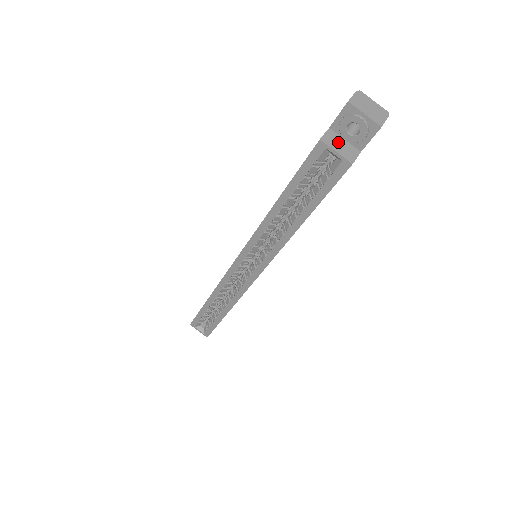
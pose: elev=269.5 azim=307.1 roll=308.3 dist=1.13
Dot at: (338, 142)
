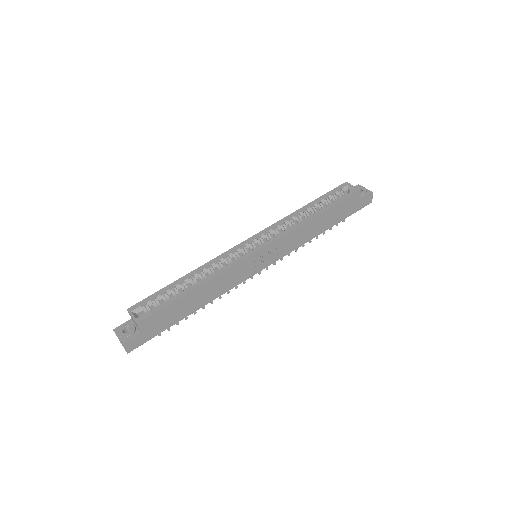
Dot at: occluded
